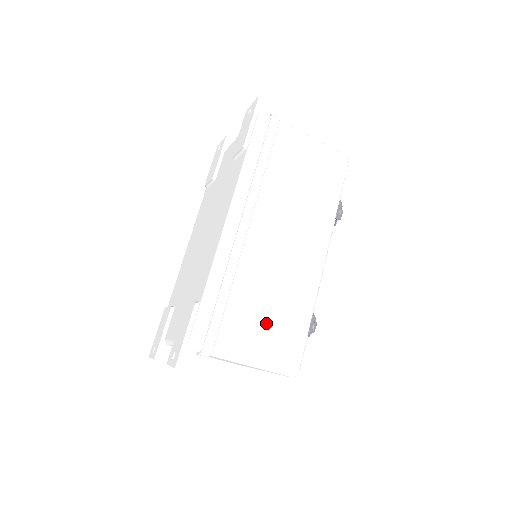
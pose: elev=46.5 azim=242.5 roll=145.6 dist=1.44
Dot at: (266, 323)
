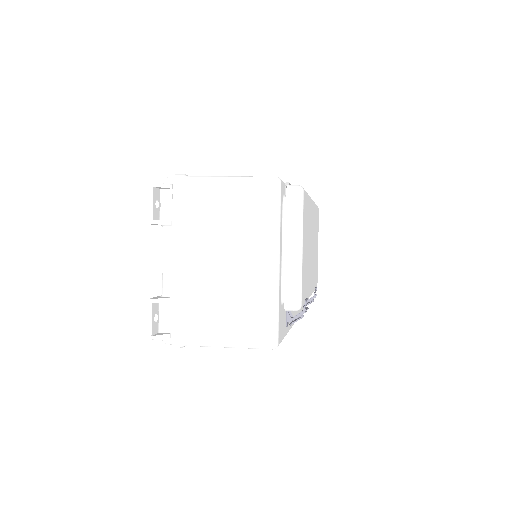
Dot at: occluded
